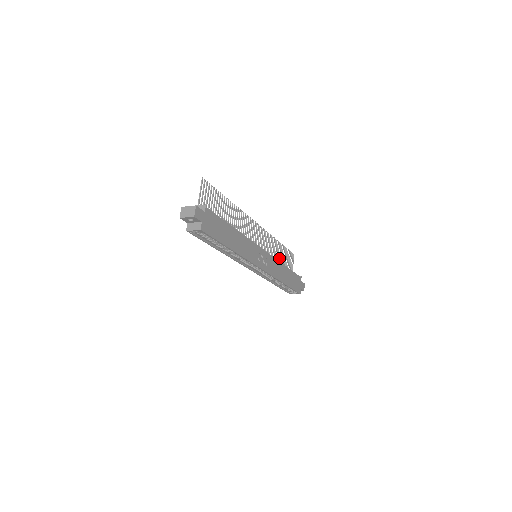
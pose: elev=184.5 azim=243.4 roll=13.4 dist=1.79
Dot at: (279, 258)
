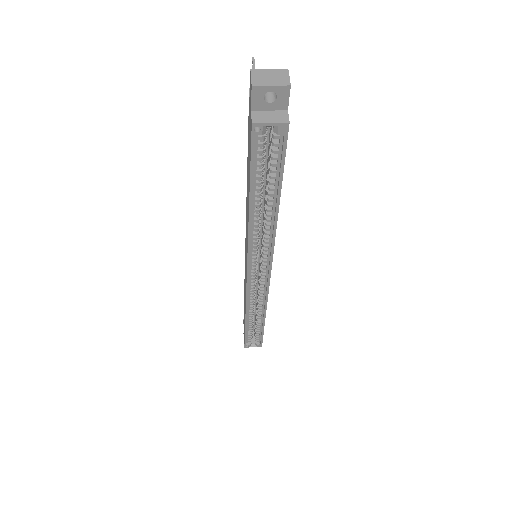
Dot at: occluded
